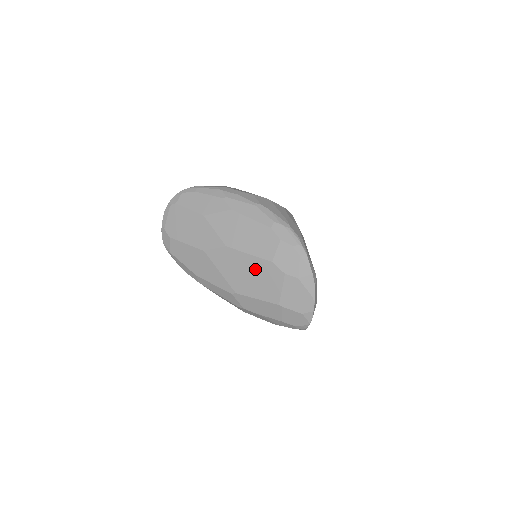
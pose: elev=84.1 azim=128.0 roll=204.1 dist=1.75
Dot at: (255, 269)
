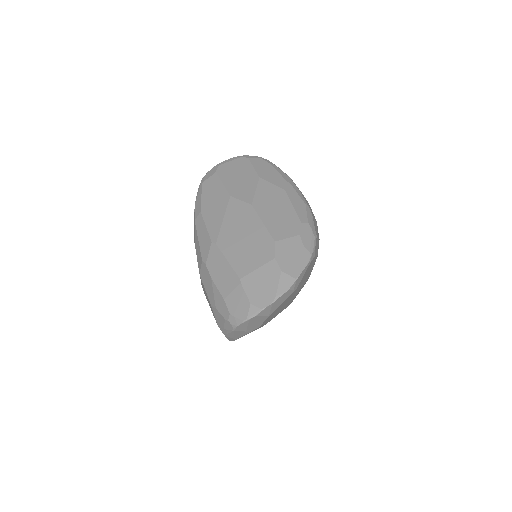
Dot at: (254, 237)
